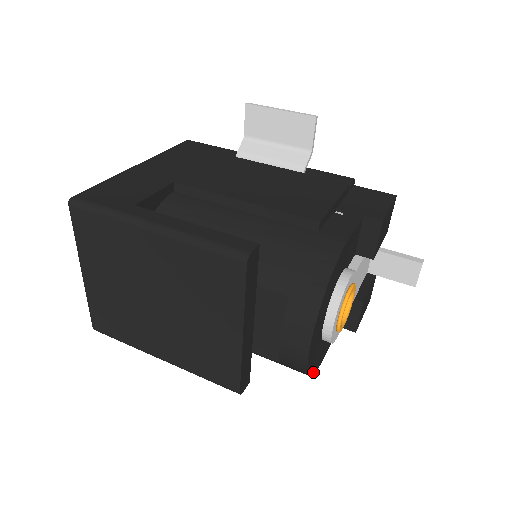
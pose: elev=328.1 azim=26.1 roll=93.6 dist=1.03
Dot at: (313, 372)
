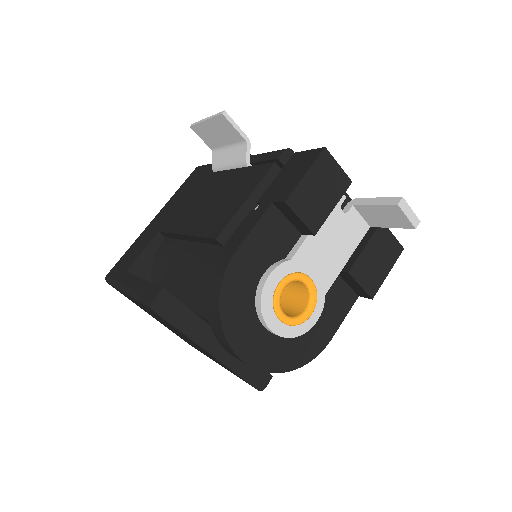
Dot at: (300, 364)
